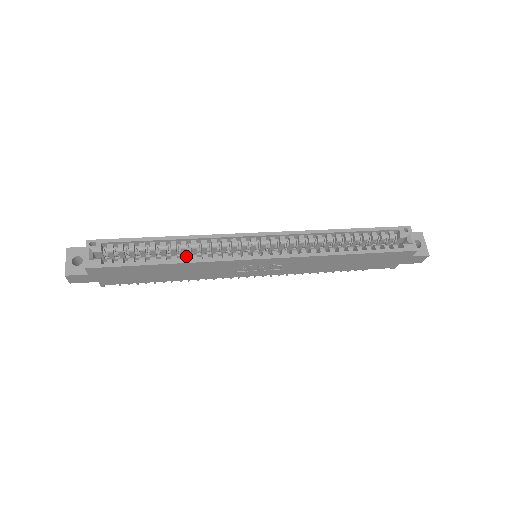
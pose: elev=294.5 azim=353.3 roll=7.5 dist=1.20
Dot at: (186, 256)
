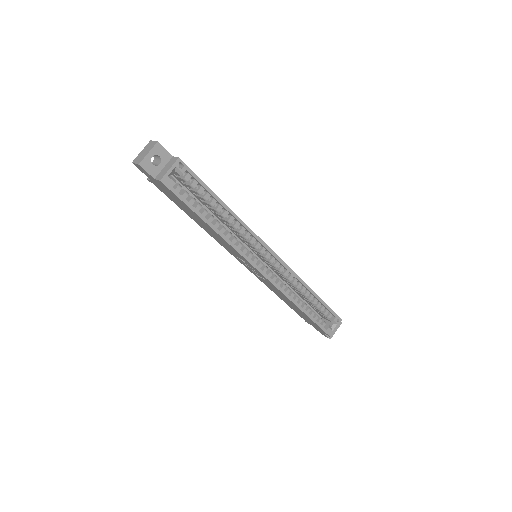
Dot at: (225, 230)
